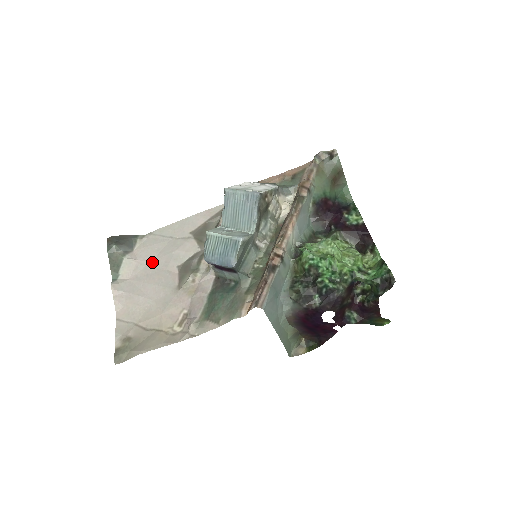
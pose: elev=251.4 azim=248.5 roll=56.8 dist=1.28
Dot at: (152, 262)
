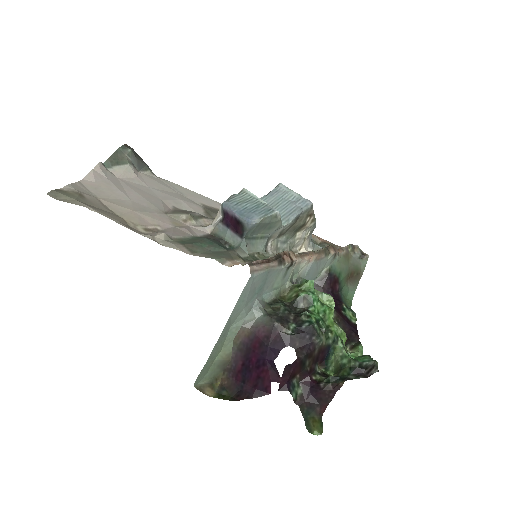
Dot at: (151, 188)
